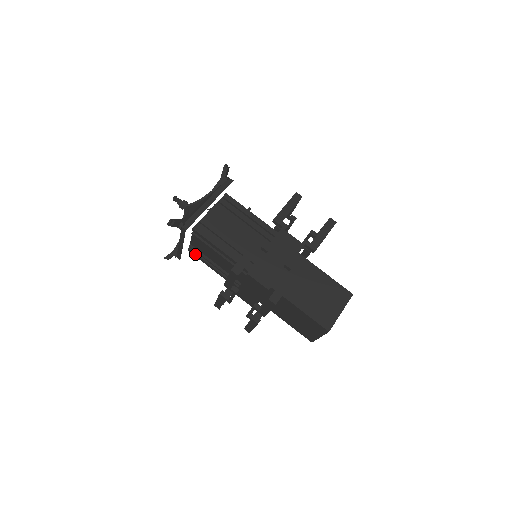
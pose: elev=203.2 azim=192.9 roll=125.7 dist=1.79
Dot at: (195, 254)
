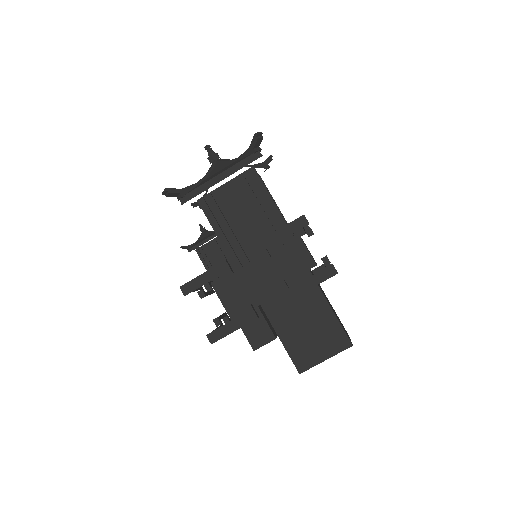
Dot at: (207, 207)
